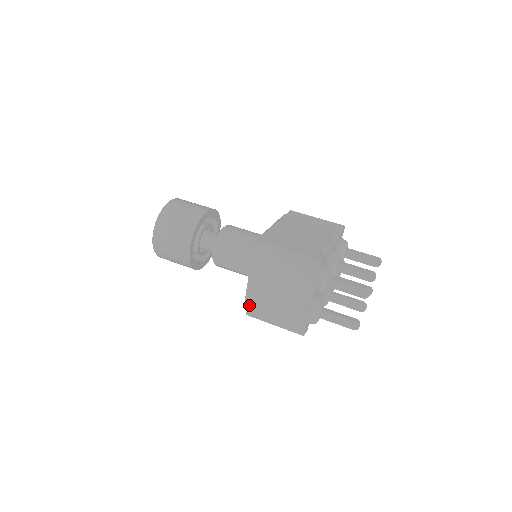
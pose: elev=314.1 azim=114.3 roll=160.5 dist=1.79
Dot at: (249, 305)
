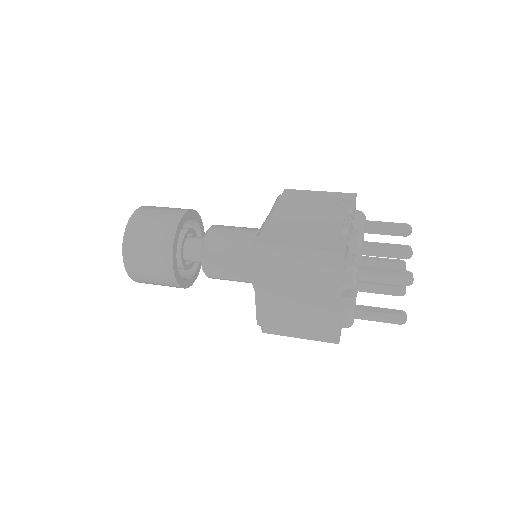
Dot at: (263, 321)
